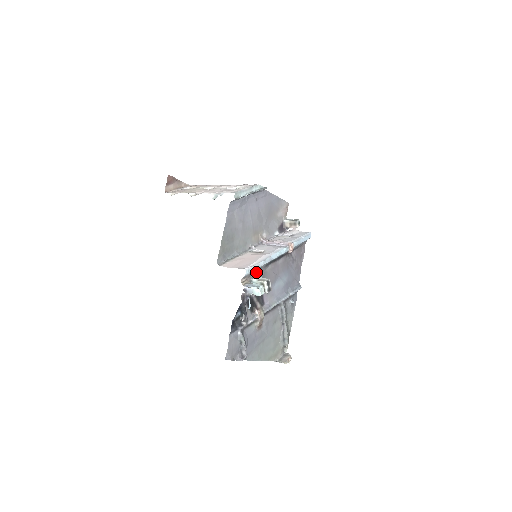
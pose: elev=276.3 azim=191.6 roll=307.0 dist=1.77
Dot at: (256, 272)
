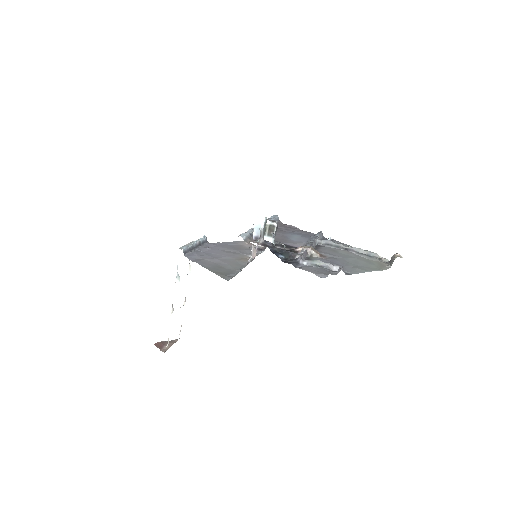
Dot at: occluded
